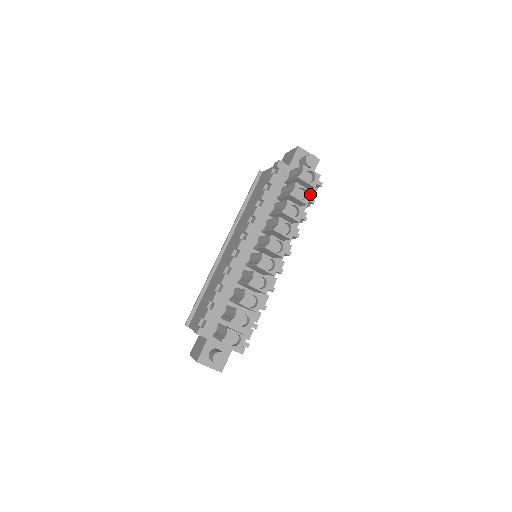
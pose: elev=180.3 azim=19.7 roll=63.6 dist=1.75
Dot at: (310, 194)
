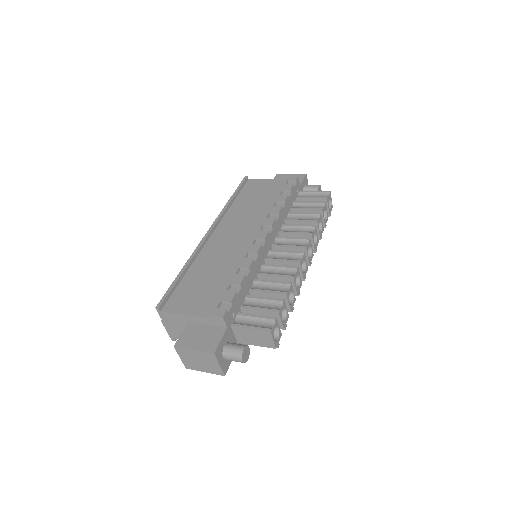
Dot at: (327, 218)
